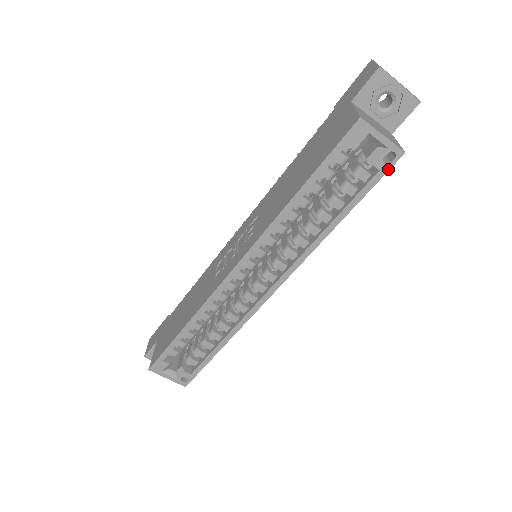
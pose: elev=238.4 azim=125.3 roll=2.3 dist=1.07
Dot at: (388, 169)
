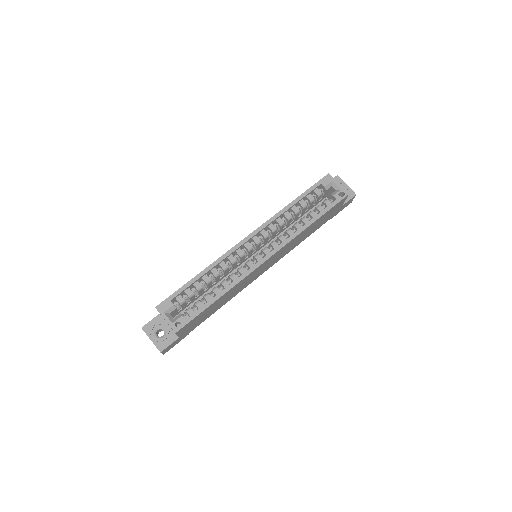
Dot at: (341, 200)
